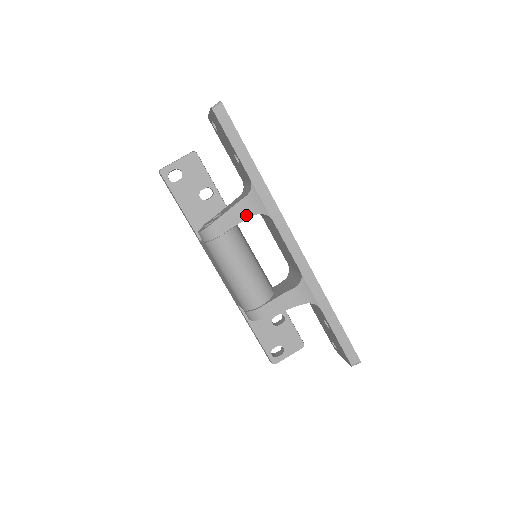
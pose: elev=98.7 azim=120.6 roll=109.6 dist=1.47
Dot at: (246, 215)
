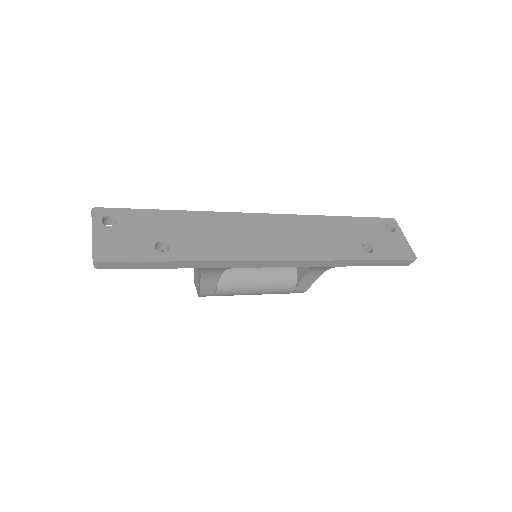
Dot at: (217, 274)
